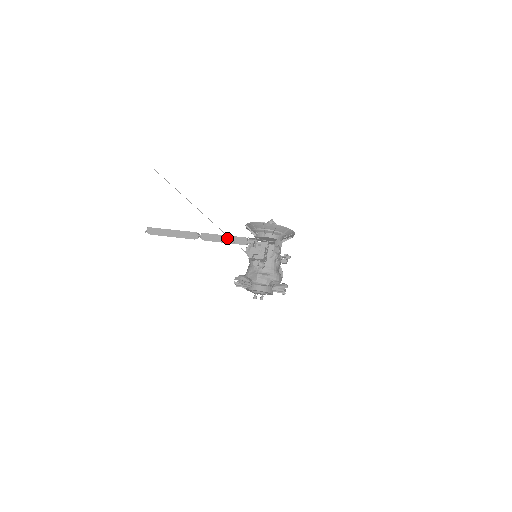
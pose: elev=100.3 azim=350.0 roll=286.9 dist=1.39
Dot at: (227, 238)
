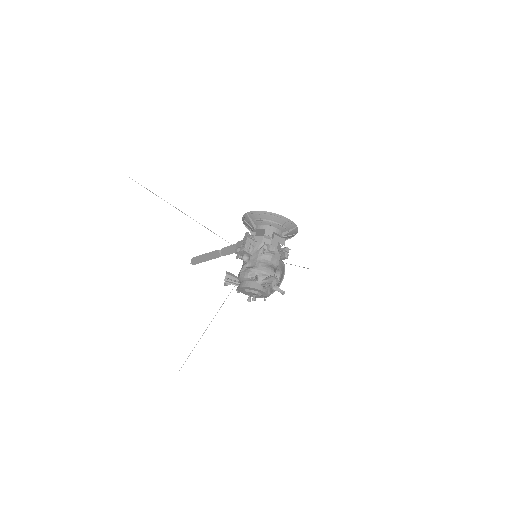
Dot at: occluded
